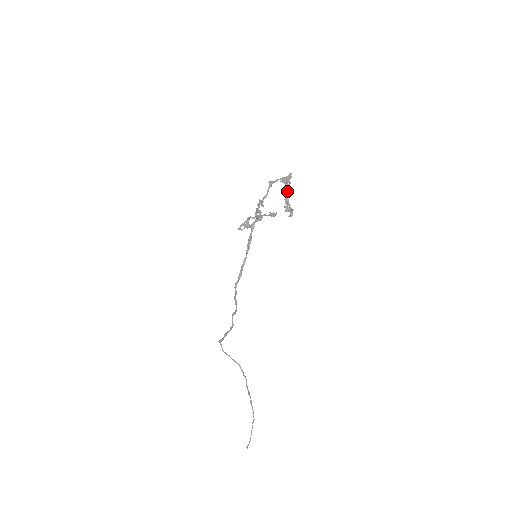
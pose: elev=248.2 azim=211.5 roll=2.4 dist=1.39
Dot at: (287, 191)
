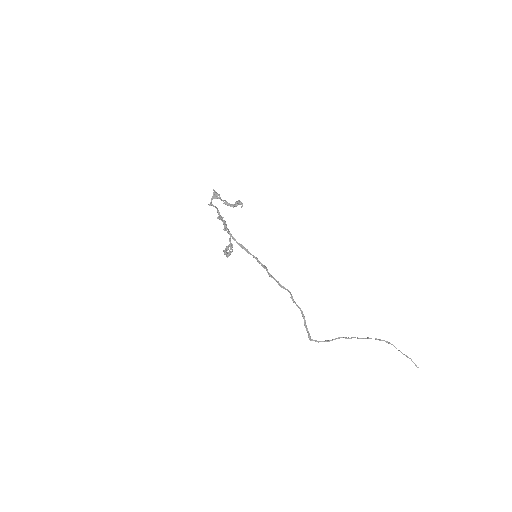
Dot at: (223, 201)
